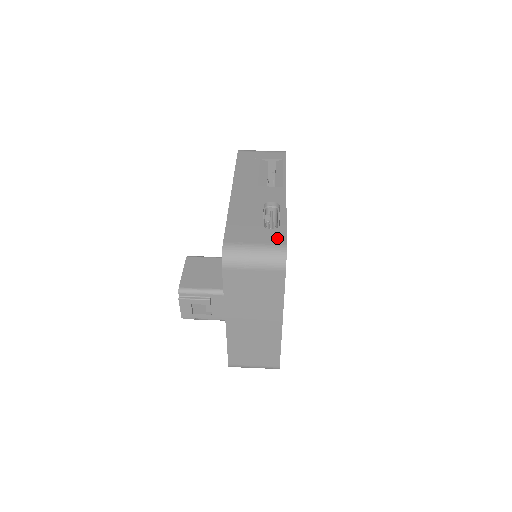
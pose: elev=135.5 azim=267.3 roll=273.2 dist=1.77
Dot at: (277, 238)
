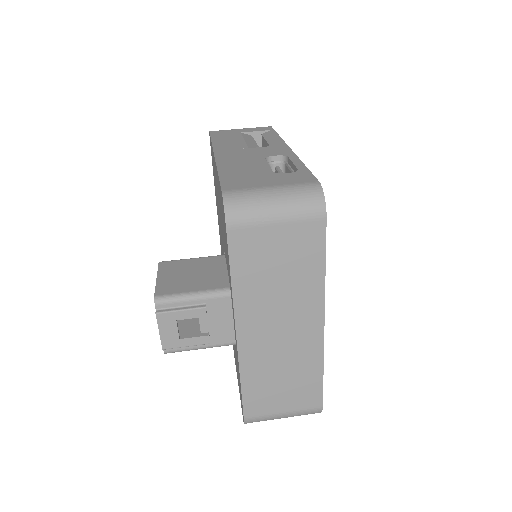
Dot at: (301, 178)
